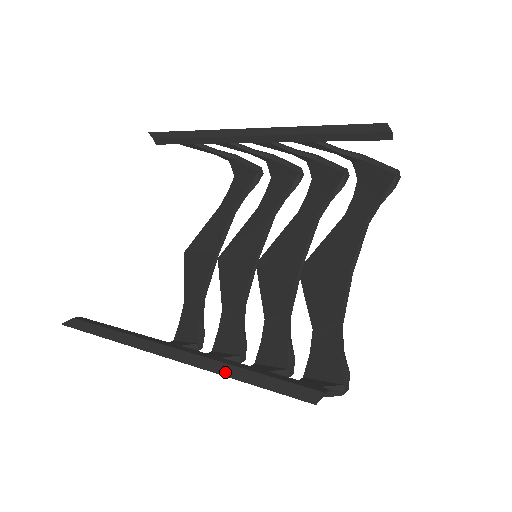
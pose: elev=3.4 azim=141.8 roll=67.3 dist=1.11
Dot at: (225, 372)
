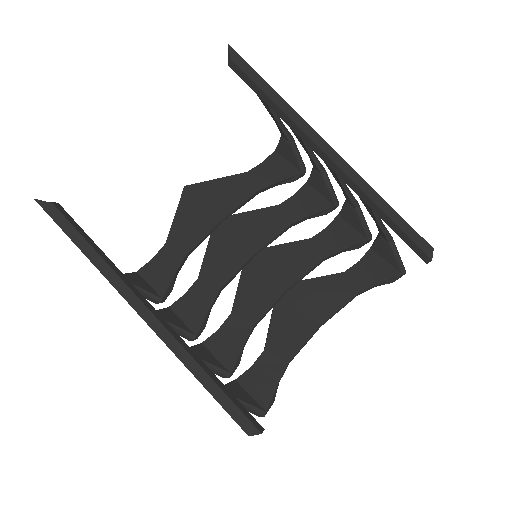
Dot at: (190, 367)
